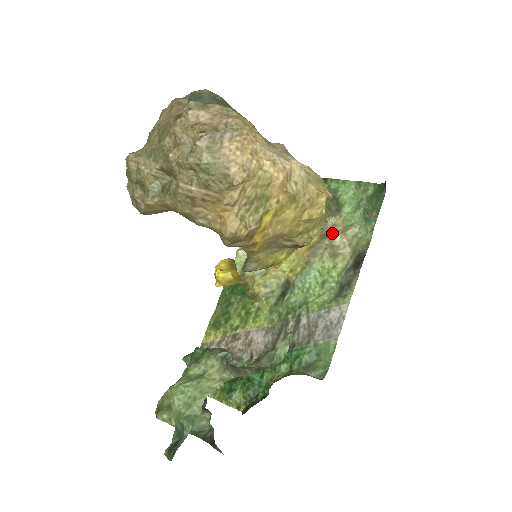
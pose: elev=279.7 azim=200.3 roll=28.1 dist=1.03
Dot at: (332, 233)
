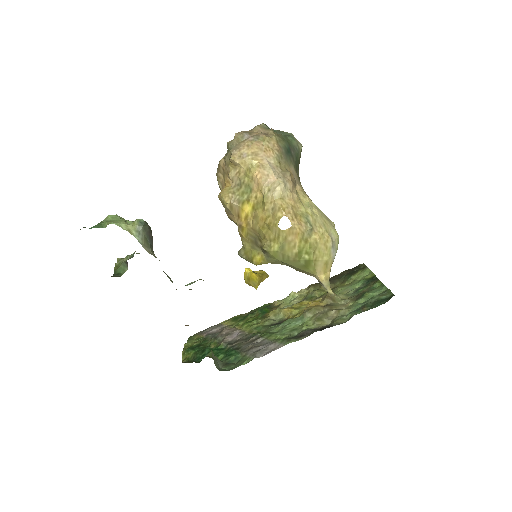
Dot at: (336, 307)
